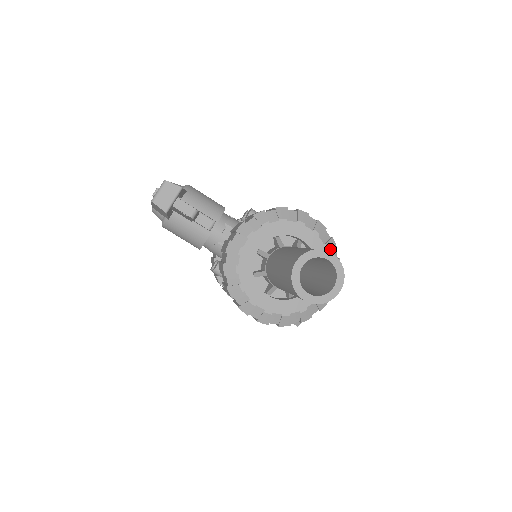
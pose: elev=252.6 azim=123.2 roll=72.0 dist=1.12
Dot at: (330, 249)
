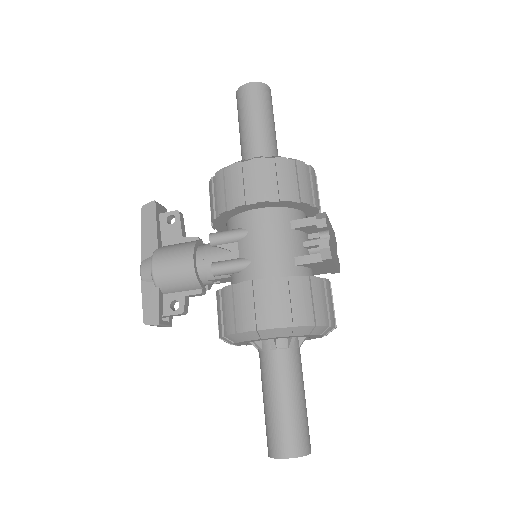
Dot at: (300, 334)
